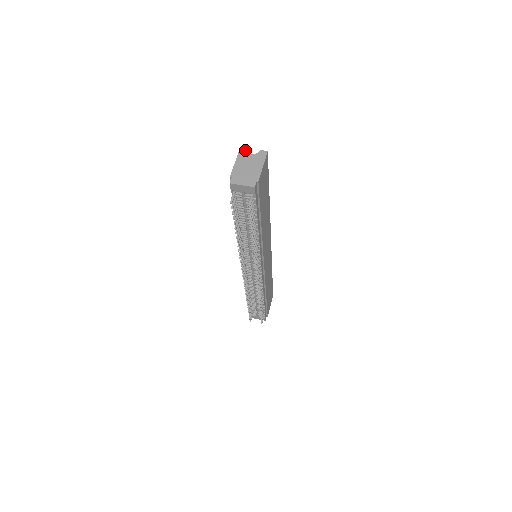
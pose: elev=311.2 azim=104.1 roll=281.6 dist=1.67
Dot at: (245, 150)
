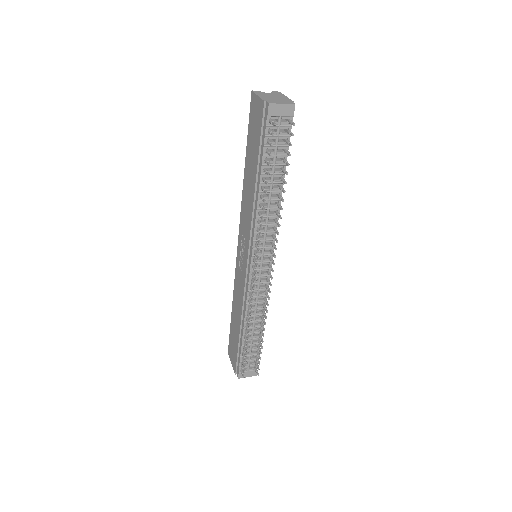
Dot at: (258, 91)
